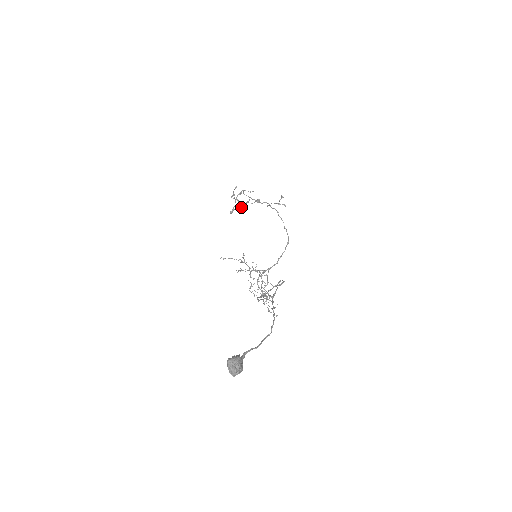
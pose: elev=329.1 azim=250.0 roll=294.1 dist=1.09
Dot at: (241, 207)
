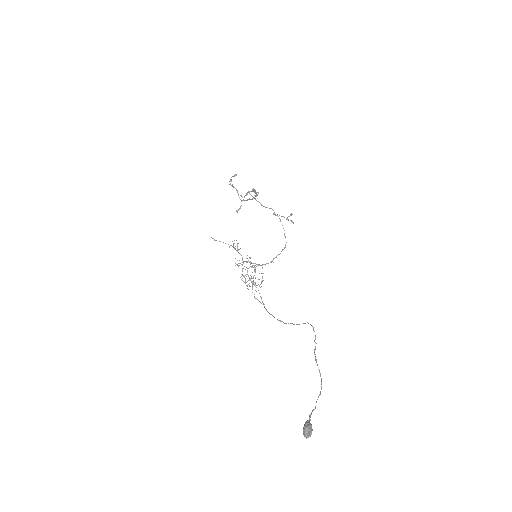
Dot at: occluded
